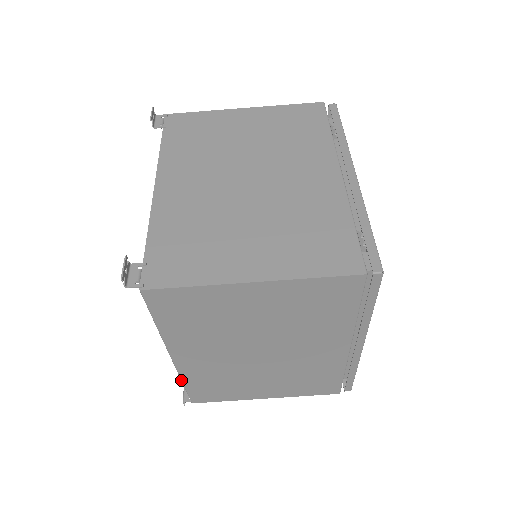
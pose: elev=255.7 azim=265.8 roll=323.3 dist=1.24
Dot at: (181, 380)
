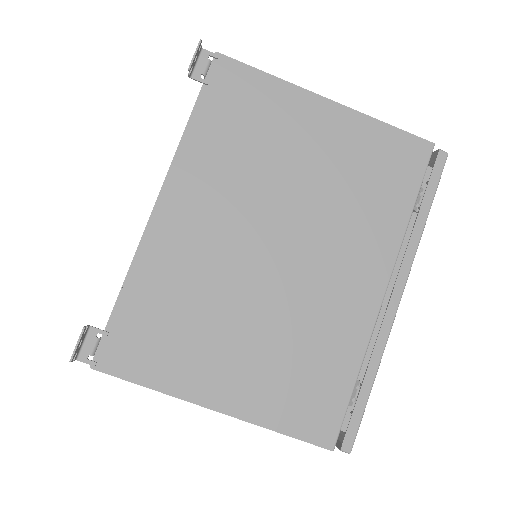
Dot at: occluded
